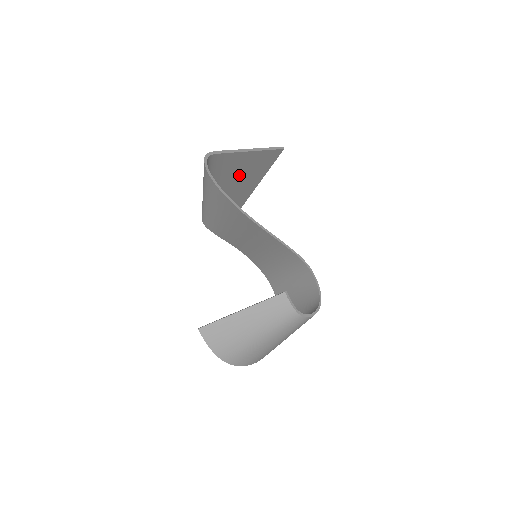
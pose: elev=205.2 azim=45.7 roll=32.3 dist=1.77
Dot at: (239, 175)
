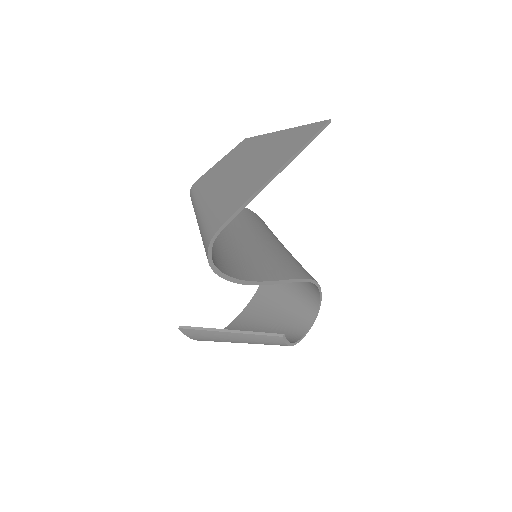
Dot at: occluded
